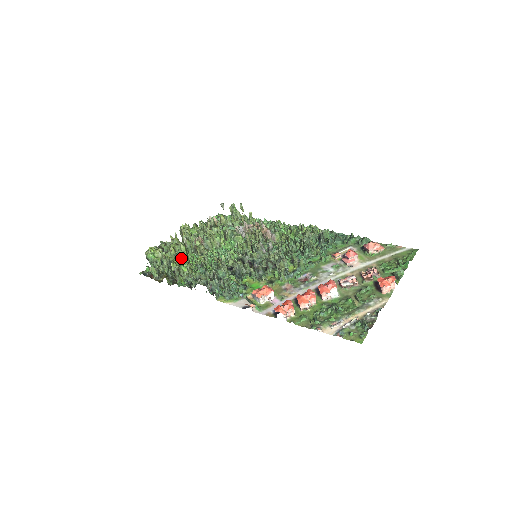
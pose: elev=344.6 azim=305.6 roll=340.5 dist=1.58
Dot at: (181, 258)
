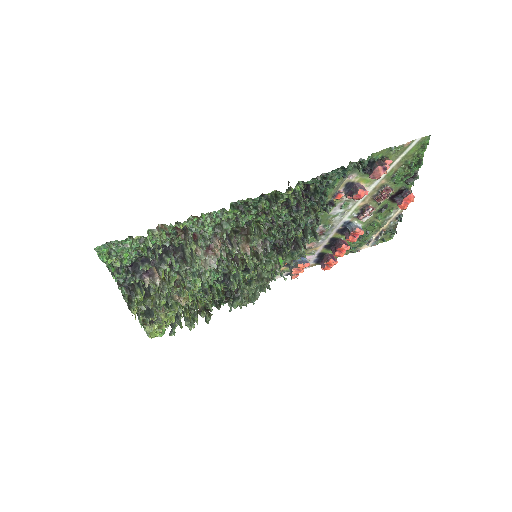
Dot at: occluded
